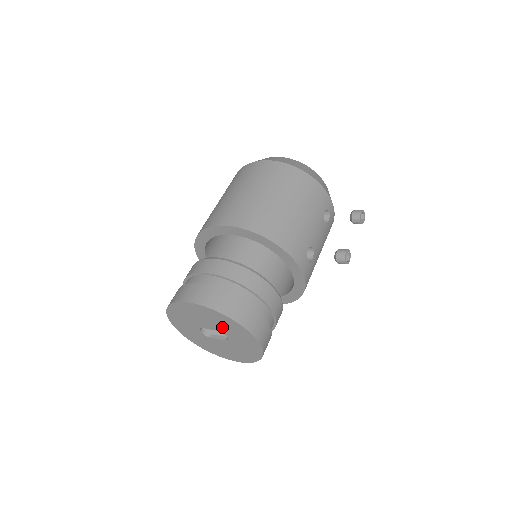
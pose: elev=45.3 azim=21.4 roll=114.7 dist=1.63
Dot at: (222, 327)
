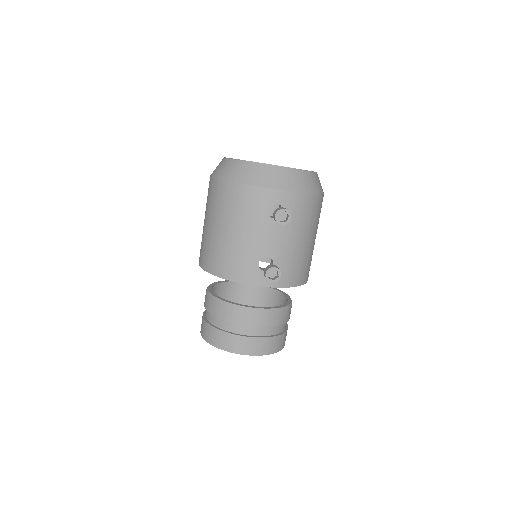
Dot at: occluded
